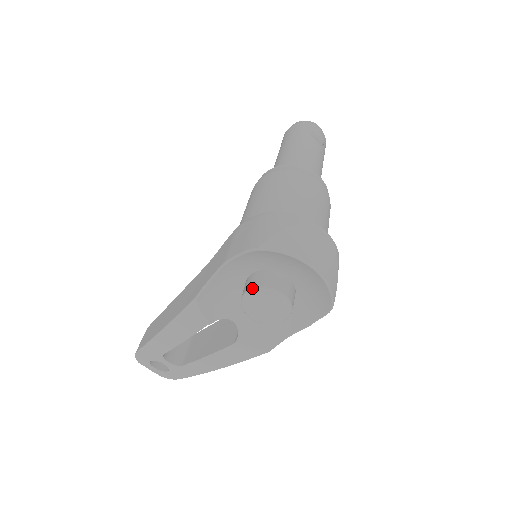
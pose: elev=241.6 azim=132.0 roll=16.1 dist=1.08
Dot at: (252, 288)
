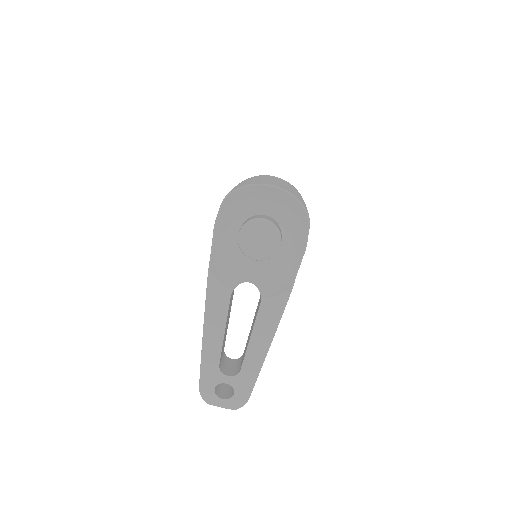
Dot at: (240, 229)
